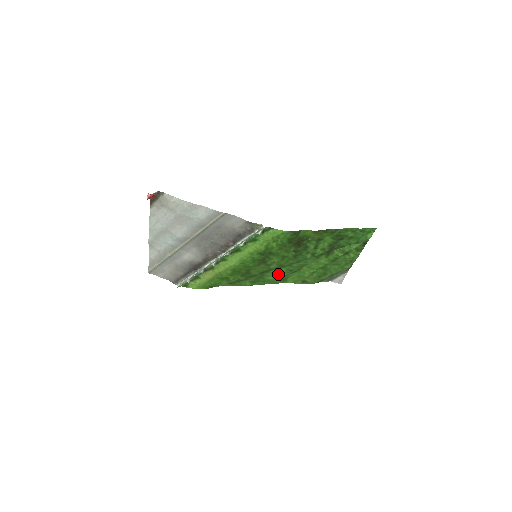
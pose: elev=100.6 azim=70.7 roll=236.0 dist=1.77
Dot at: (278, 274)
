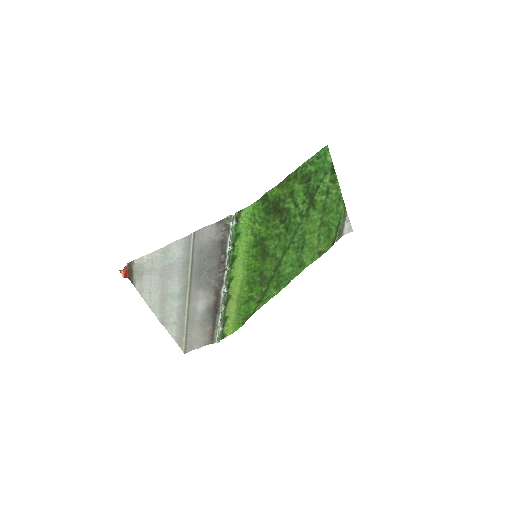
Dot at: (291, 261)
